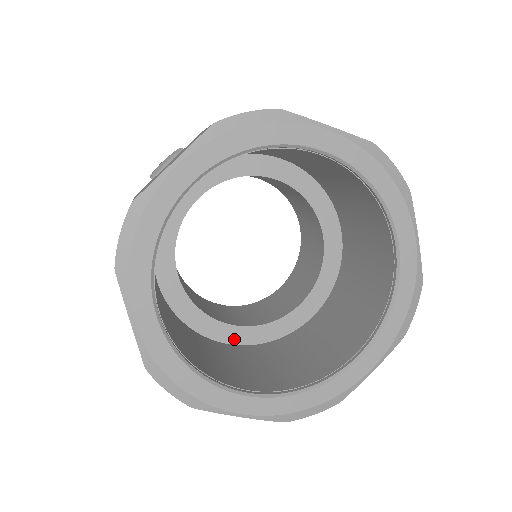
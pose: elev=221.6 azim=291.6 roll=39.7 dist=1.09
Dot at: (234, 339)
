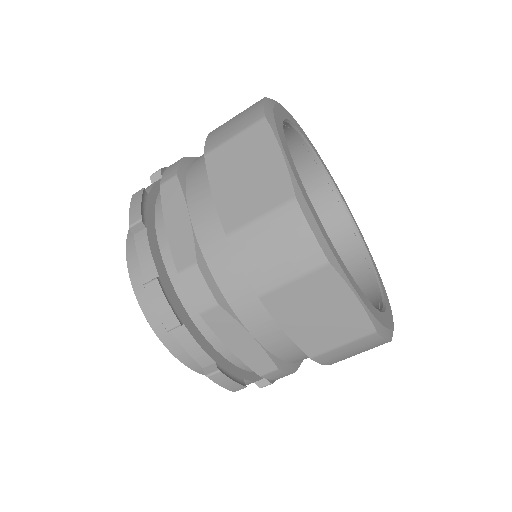
Dot at: occluded
